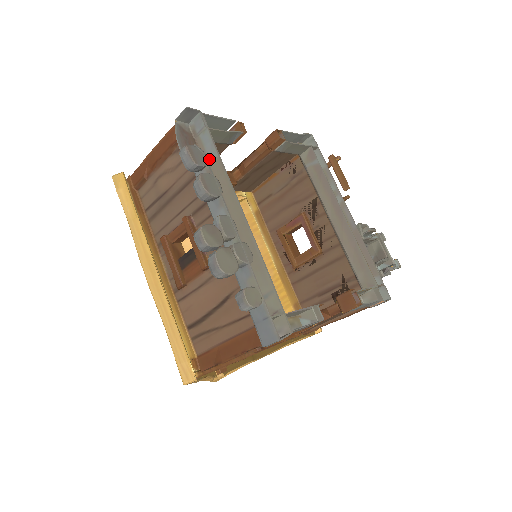
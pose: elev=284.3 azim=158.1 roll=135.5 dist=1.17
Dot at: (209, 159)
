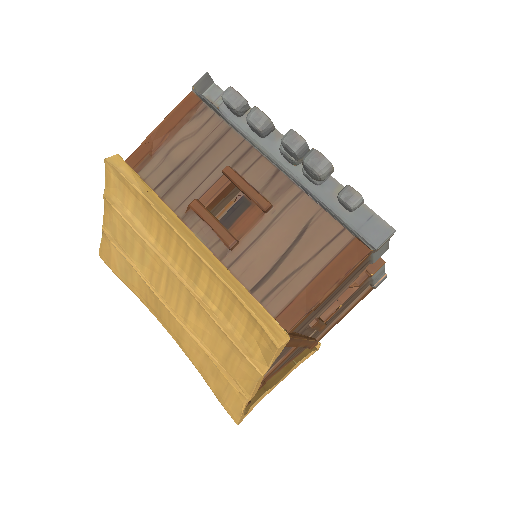
Dot at: occluded
